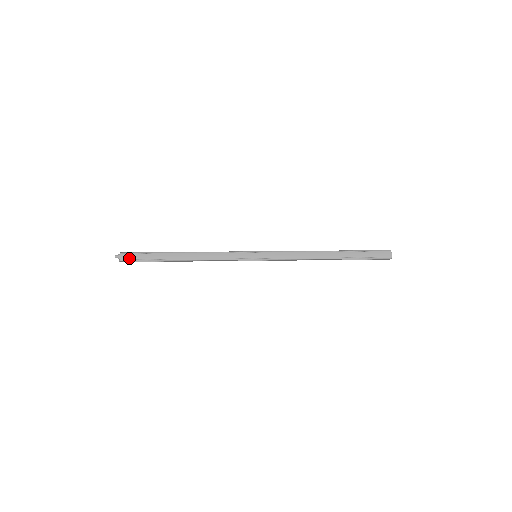
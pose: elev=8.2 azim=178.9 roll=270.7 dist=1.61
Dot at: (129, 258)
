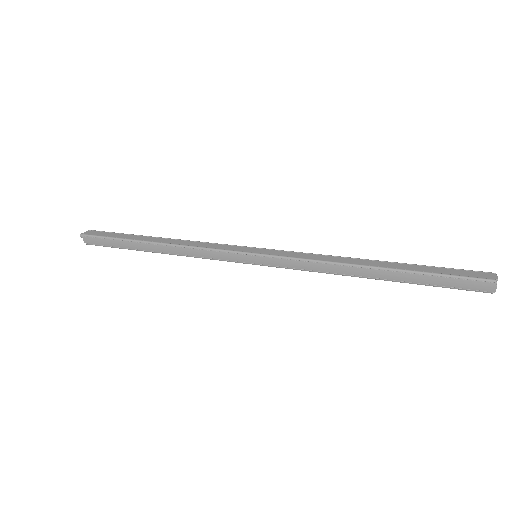
Dot at: (94, 243)
